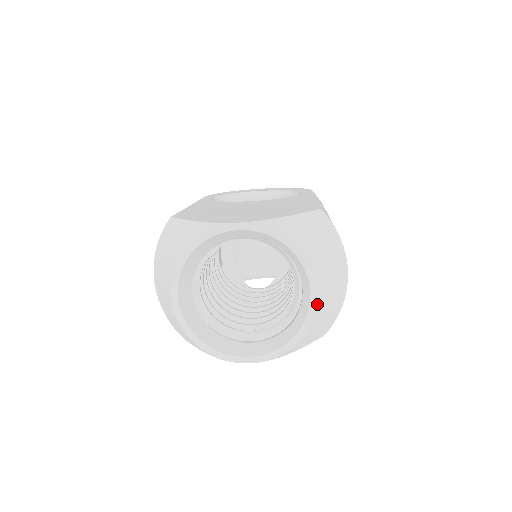
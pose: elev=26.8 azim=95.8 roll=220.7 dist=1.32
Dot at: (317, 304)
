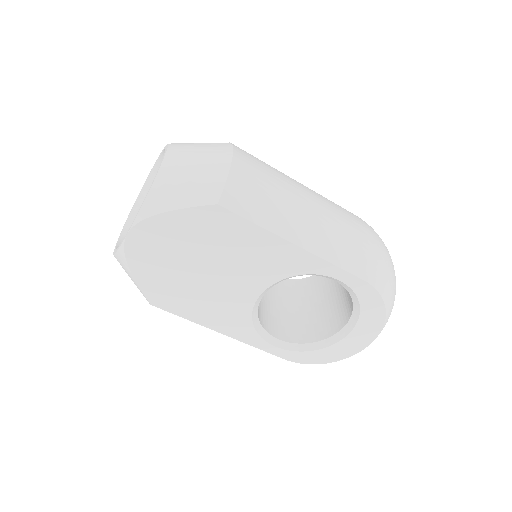
Dot at: (165, 155)
